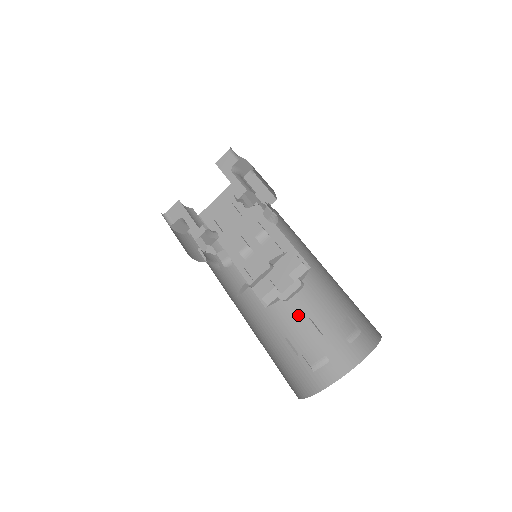
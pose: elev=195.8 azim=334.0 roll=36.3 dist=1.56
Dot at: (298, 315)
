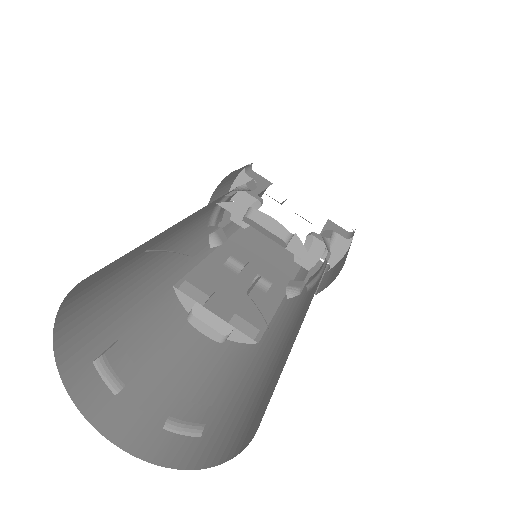
Dot at: (175, 338)
